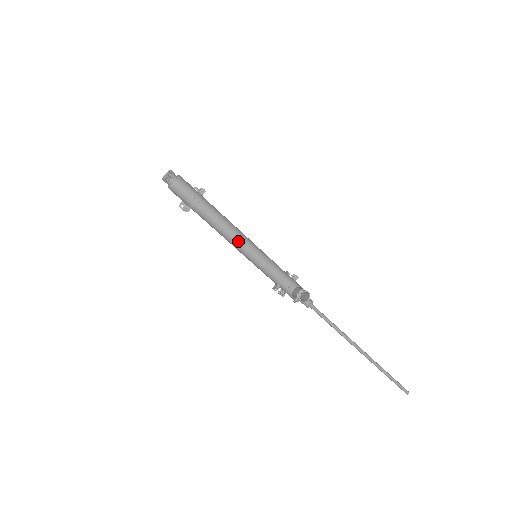
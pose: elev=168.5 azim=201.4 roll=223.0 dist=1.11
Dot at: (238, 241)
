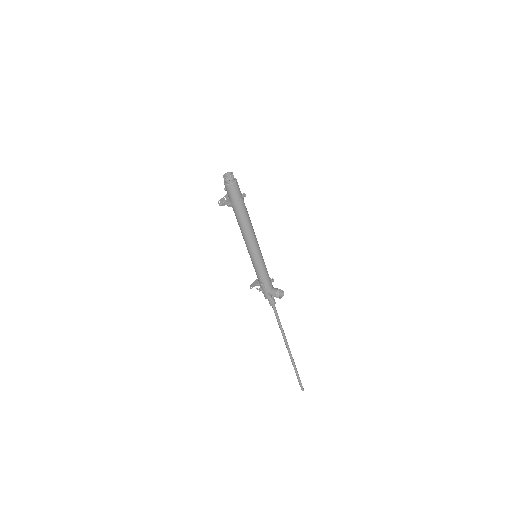
Dot at: (254, 240)
